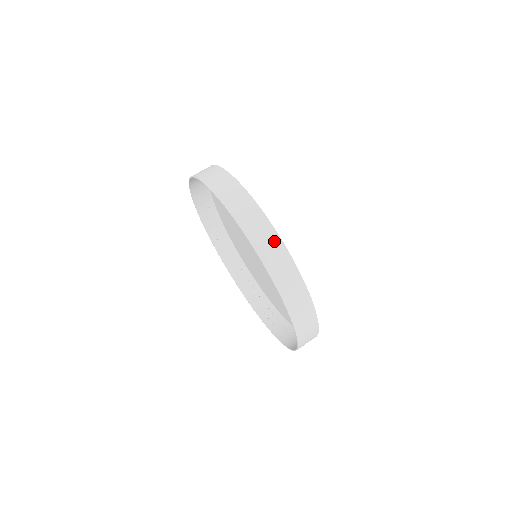
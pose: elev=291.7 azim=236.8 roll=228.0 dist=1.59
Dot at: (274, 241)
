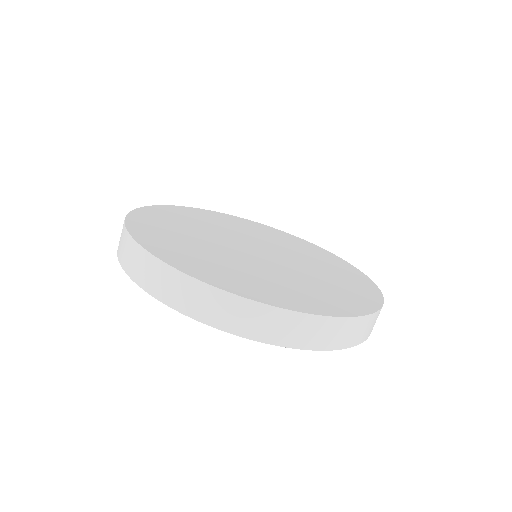
Dot at: (337, 326)
